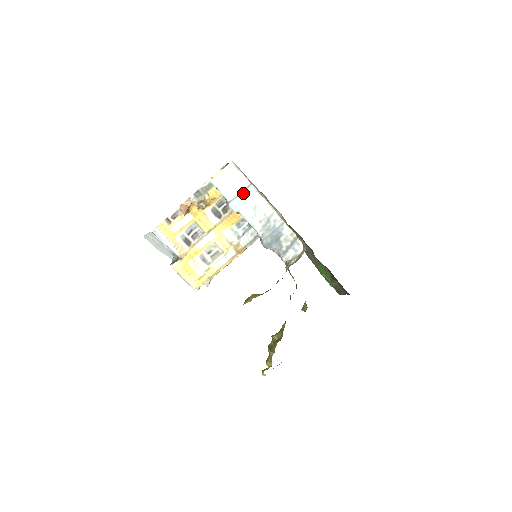
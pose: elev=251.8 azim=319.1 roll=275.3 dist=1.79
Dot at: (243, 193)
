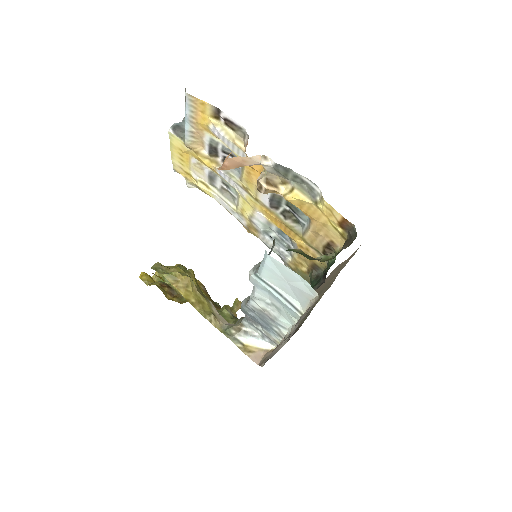
Dot at: (282, 299)
